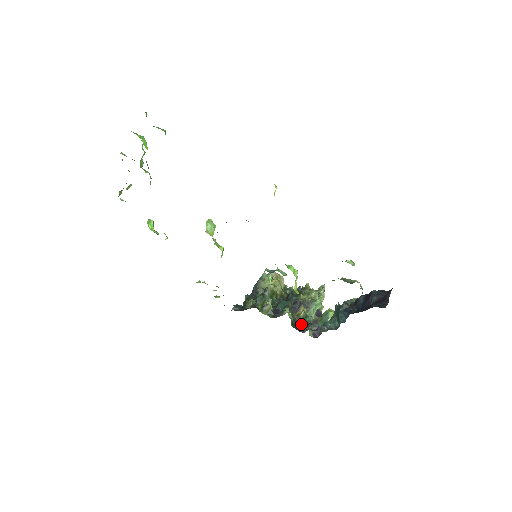
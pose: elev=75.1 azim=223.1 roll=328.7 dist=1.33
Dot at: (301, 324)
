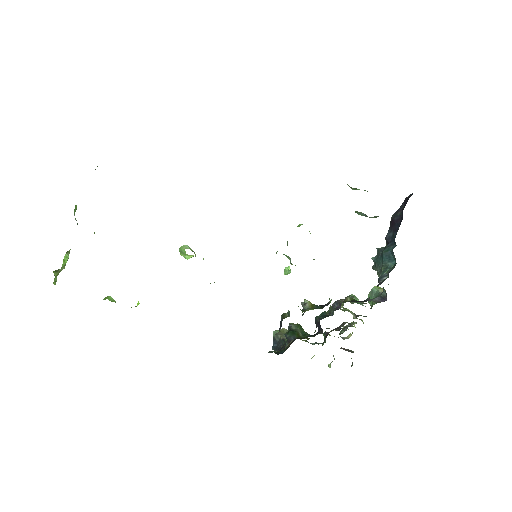
Dot at: (357, 301)
